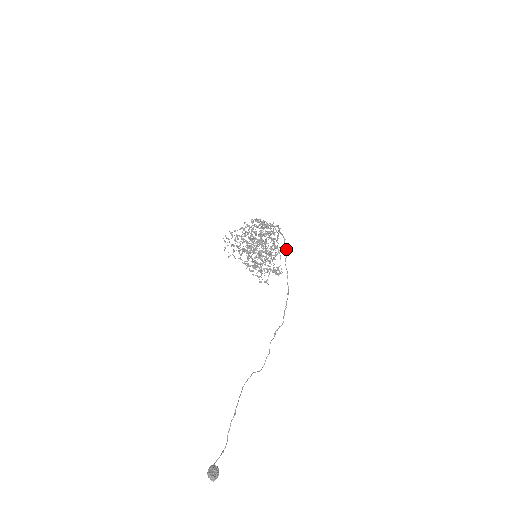
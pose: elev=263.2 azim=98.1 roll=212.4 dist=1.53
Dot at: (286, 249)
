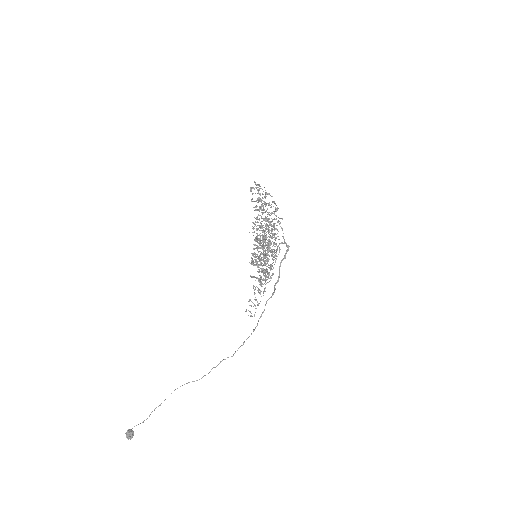
Dot at: (274, 291)
